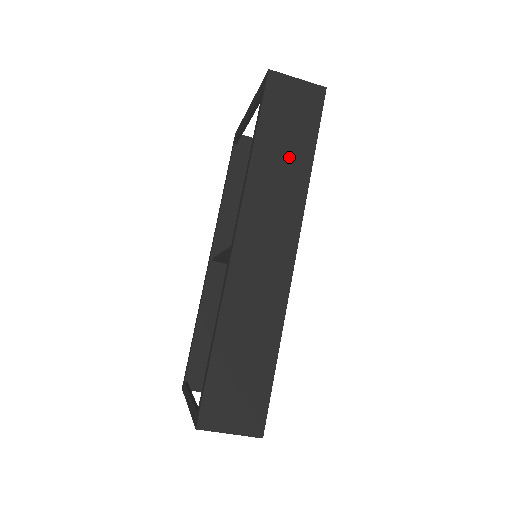
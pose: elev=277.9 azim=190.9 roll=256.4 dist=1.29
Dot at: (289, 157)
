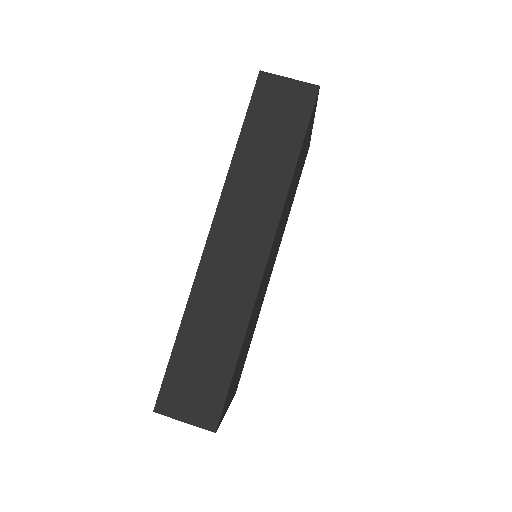
Dot at: (272, 157)
